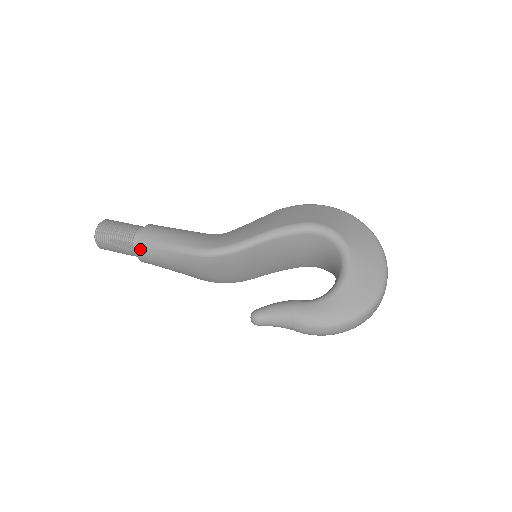
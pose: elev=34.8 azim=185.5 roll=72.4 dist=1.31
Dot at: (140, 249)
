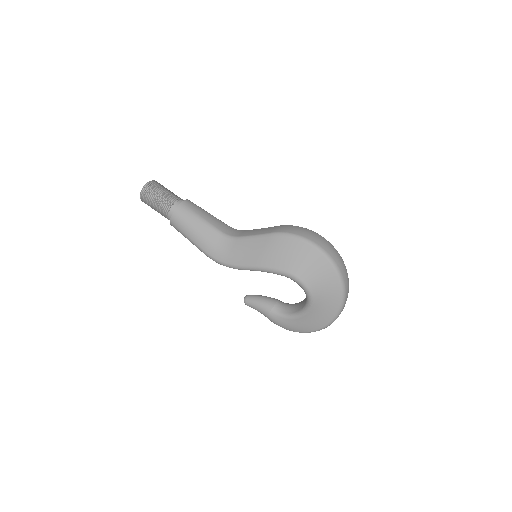
Dot at: occluded
